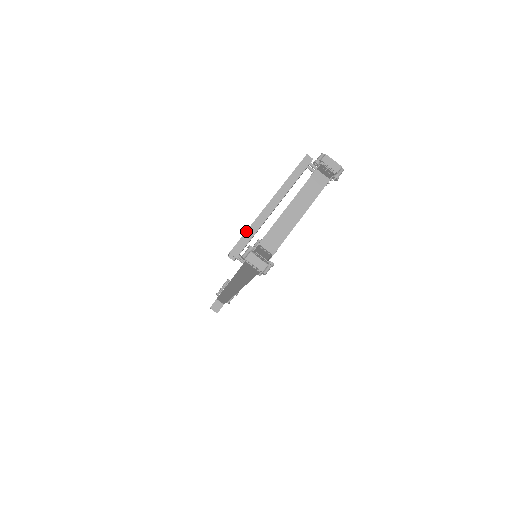
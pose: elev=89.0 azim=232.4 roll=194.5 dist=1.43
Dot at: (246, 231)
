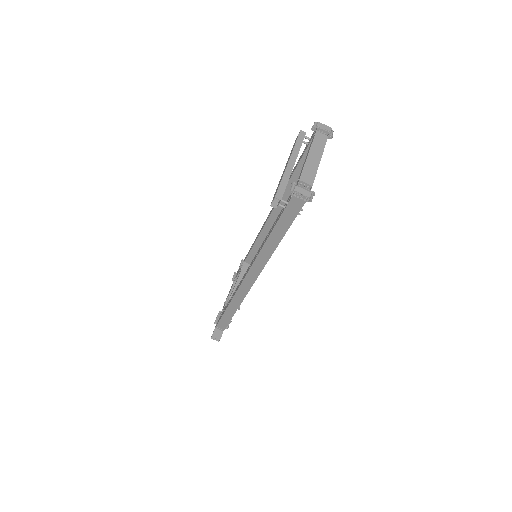
Dot at: (280, 182)
